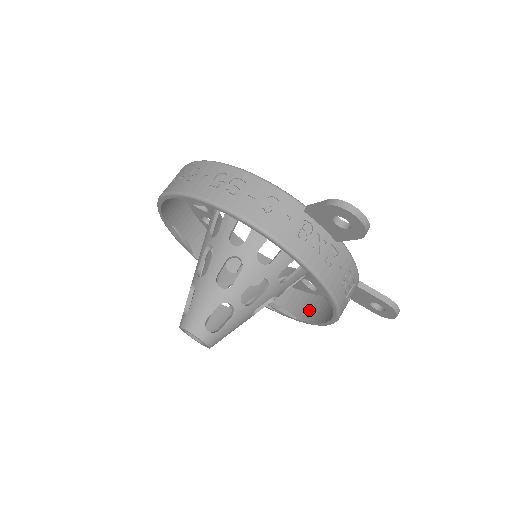
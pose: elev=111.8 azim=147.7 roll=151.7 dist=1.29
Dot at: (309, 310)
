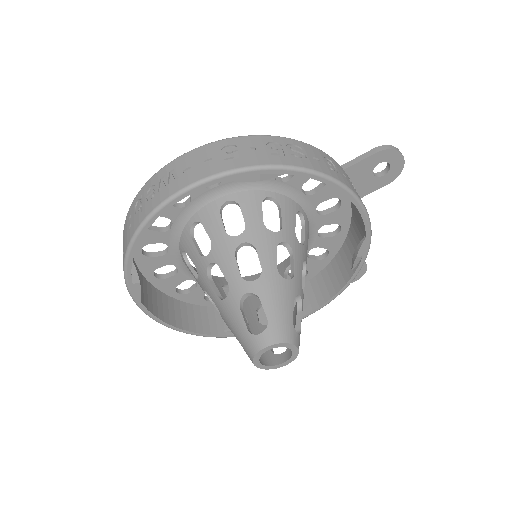
Dot at: occluded
